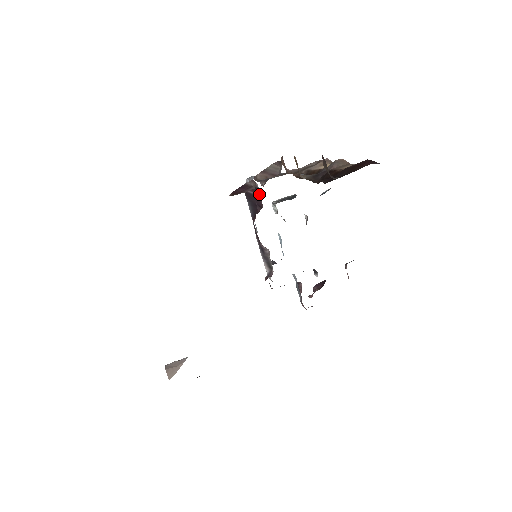
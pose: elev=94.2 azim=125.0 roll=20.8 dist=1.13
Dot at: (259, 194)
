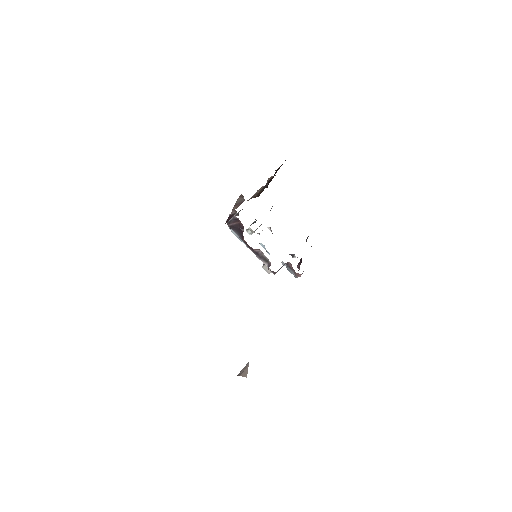
Dot at: (238, 222)
